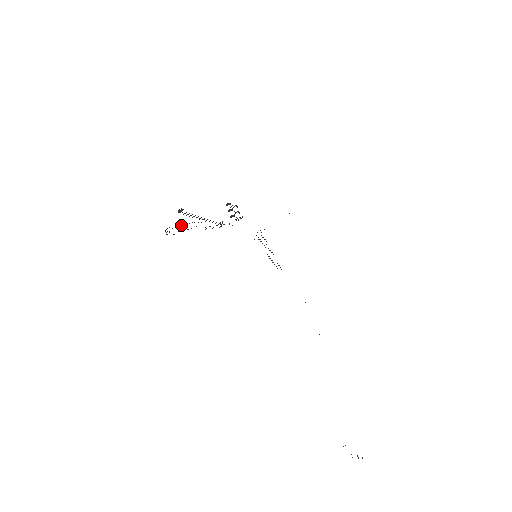
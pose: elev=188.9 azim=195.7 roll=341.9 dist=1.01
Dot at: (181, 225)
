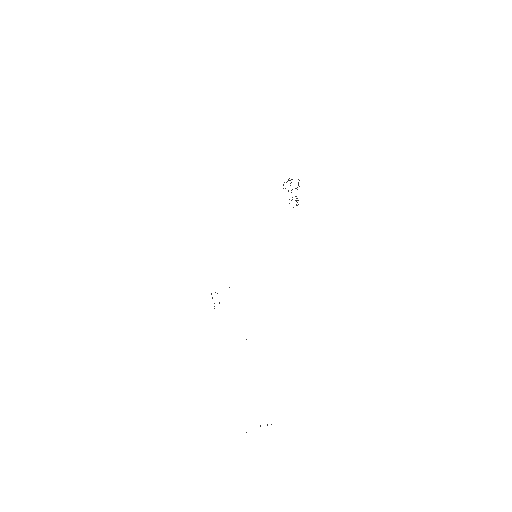
Dot at: (298, 179)
